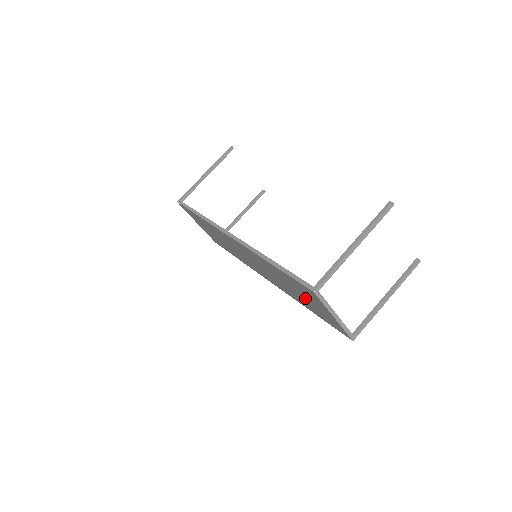
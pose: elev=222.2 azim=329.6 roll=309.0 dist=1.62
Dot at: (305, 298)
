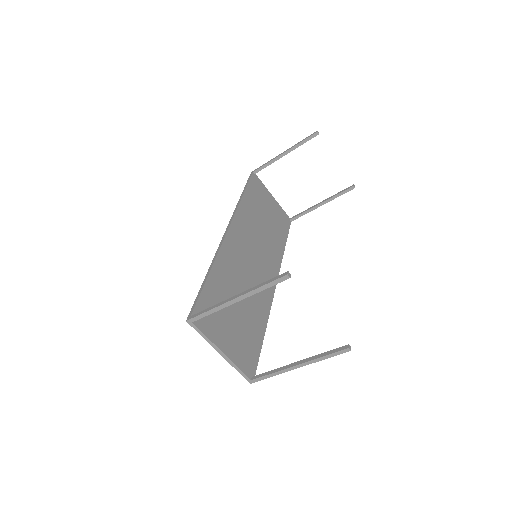
Dot at: (232, 320)
